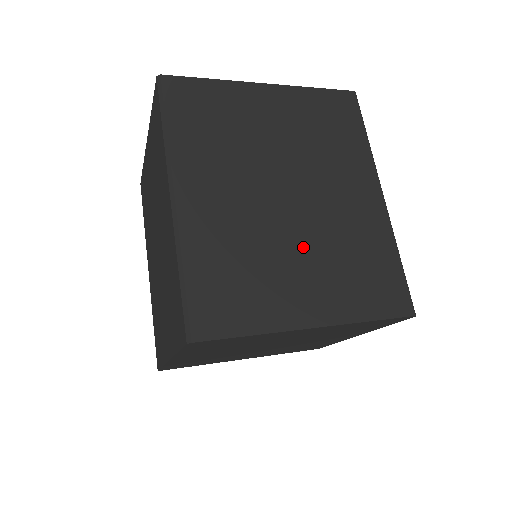
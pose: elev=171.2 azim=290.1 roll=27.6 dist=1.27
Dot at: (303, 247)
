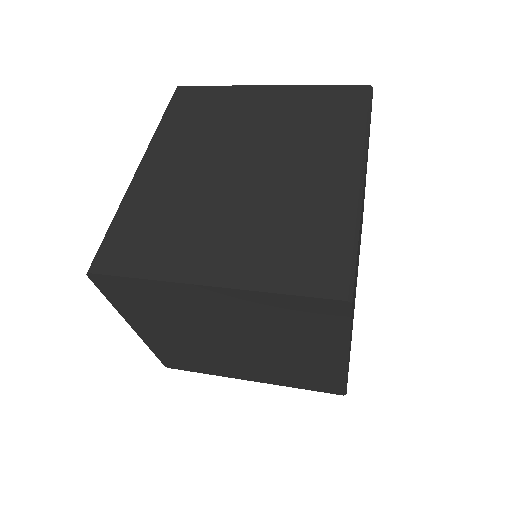
Dot at: (236, 213)
